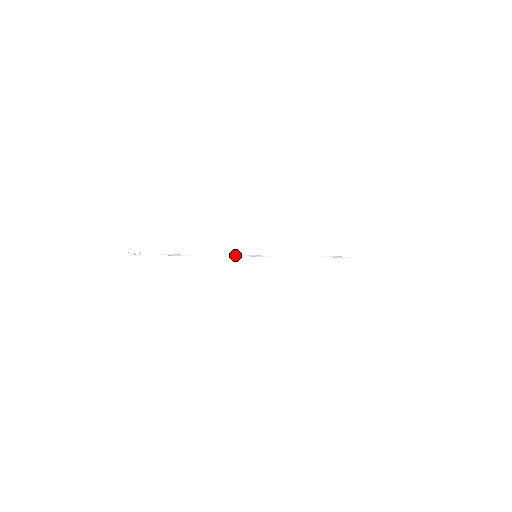
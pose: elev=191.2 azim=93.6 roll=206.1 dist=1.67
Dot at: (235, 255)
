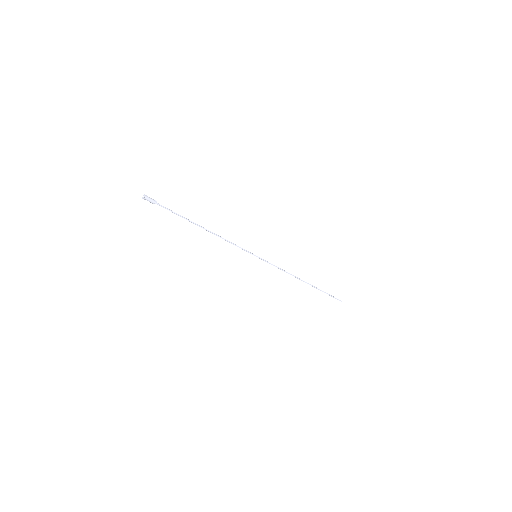
Dot at: (240, 247)
